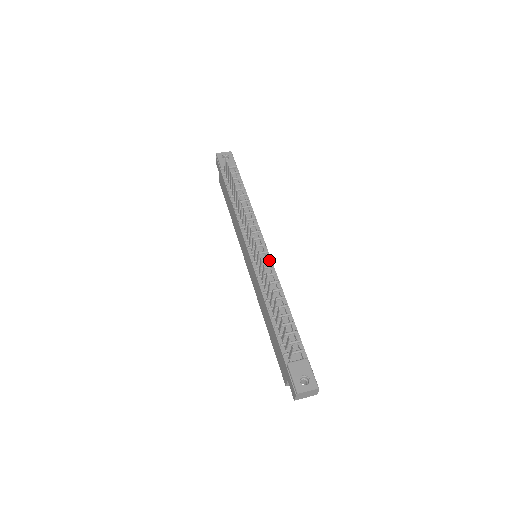
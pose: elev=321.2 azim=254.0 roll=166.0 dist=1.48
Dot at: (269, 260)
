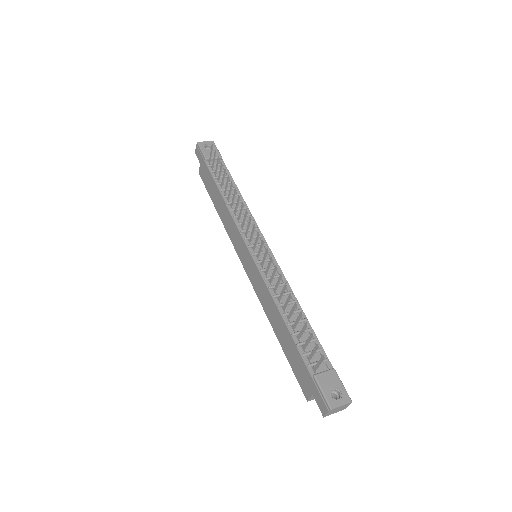
Dot at: (273, 260)
